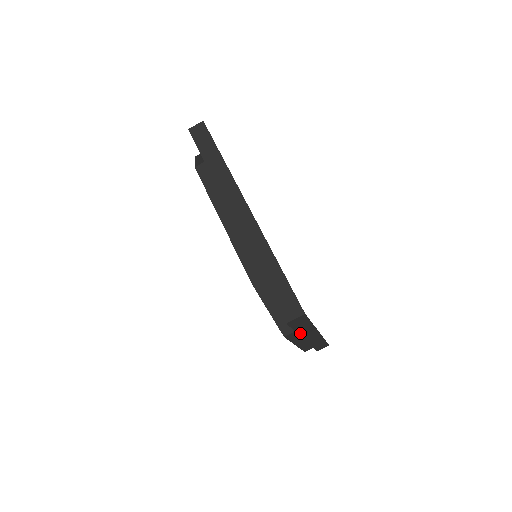
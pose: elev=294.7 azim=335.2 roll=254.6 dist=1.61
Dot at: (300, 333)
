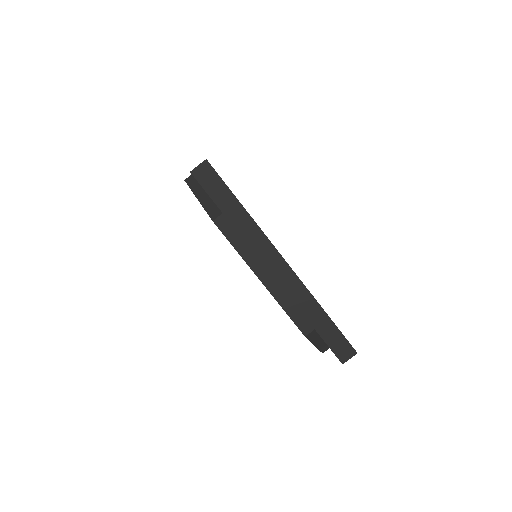
Dot at: occluded
